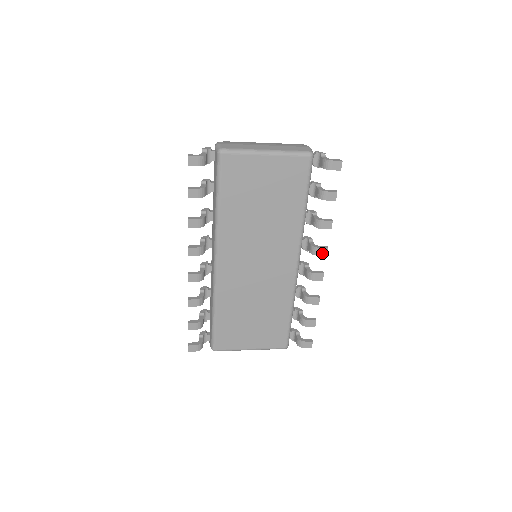
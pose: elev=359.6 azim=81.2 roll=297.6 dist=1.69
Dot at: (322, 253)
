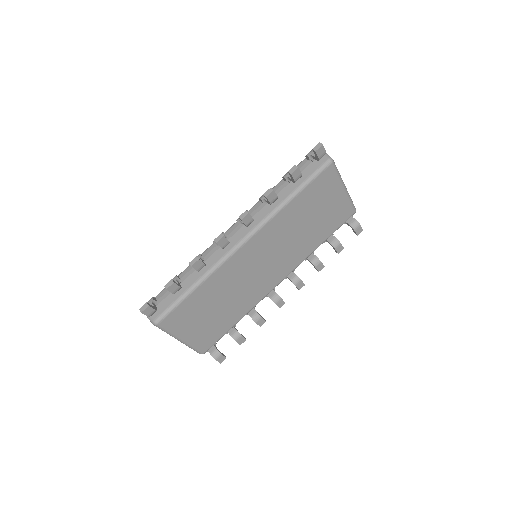
Dot at: (299, 286)
